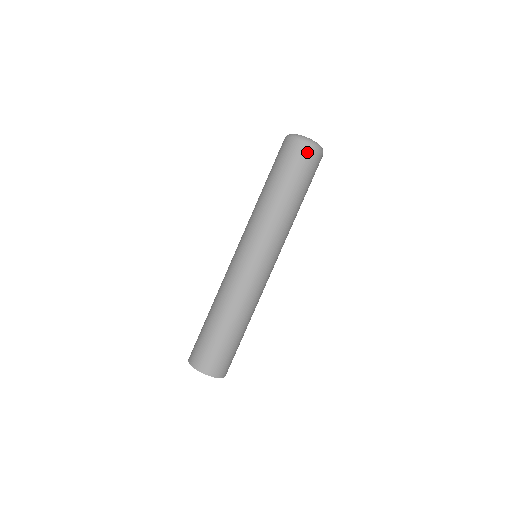
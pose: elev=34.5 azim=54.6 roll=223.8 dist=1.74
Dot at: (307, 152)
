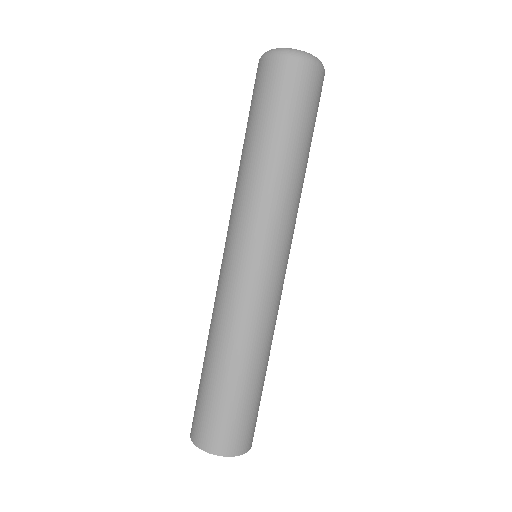
Dot at: (282, 68)
